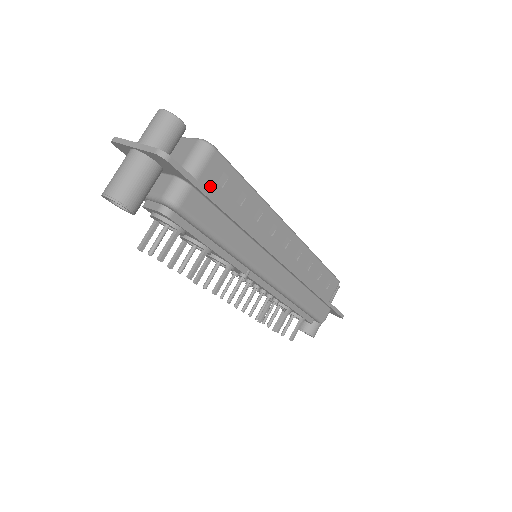
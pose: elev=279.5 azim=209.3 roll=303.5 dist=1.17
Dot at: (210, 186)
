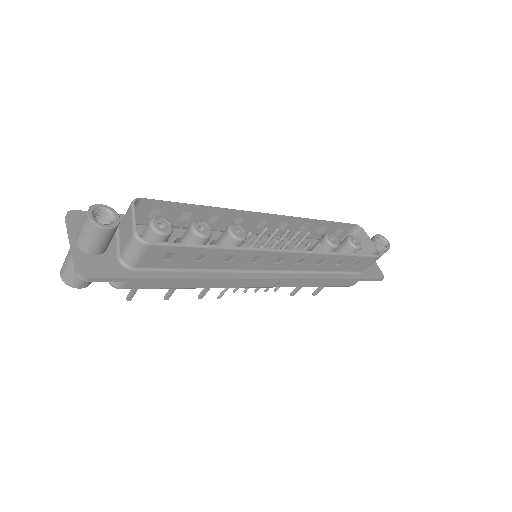
Dot at: (154, 264)
